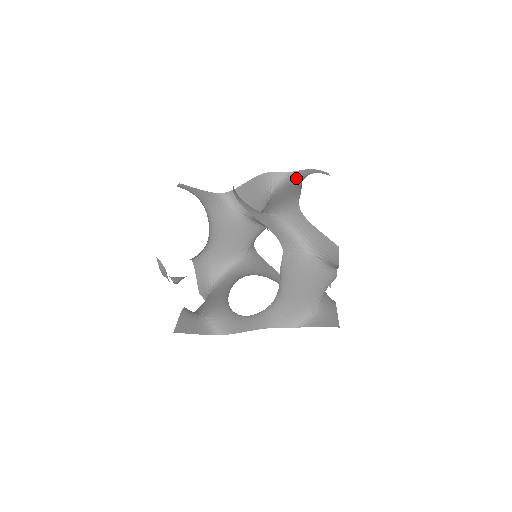
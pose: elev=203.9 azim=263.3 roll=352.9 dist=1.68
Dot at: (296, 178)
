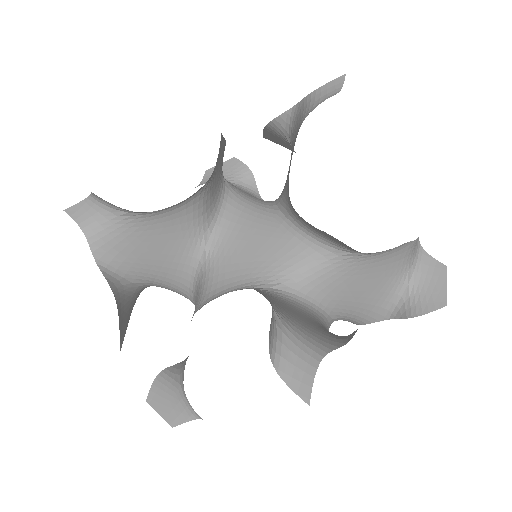
Dot at: (395, 260)
